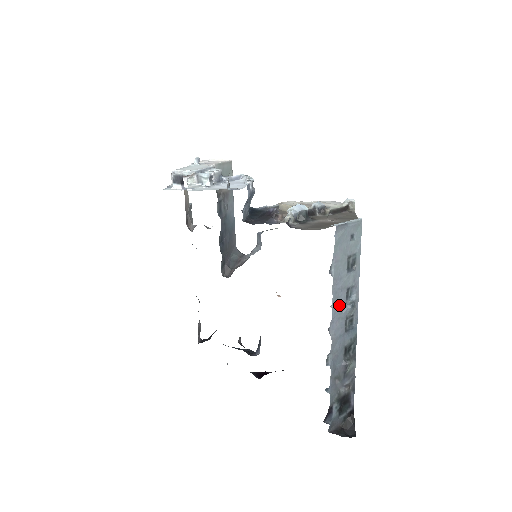
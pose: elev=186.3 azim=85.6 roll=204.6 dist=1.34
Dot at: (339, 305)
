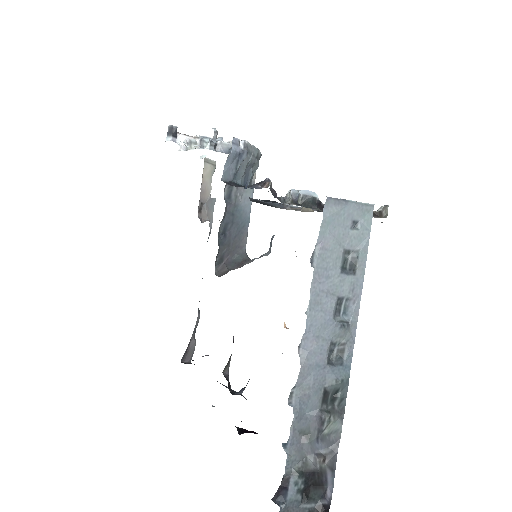
Dot at: (320, 316)
